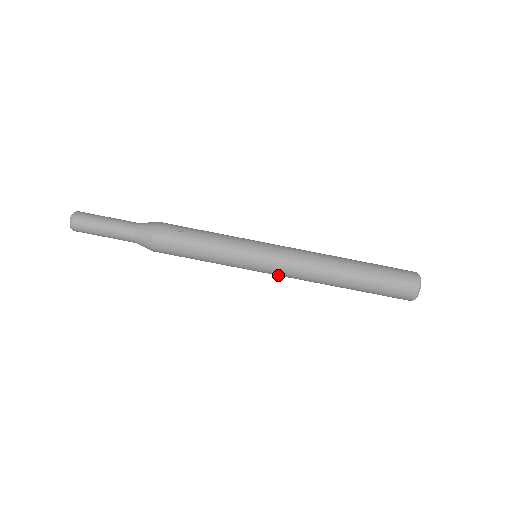
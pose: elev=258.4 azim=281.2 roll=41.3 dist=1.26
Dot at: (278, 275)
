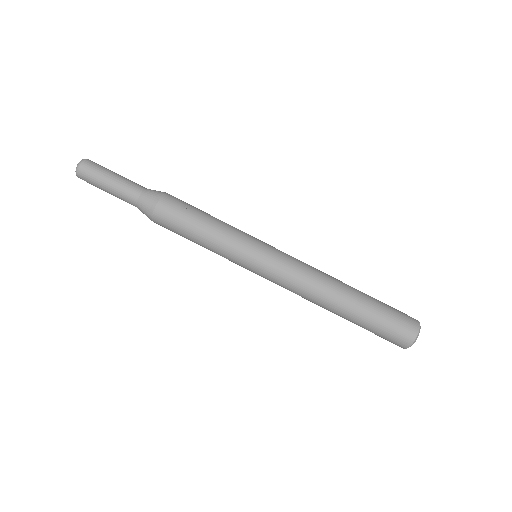
Dot at: (273, 282)
